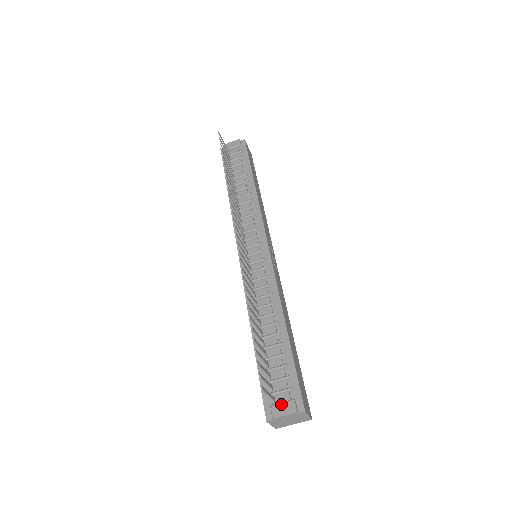
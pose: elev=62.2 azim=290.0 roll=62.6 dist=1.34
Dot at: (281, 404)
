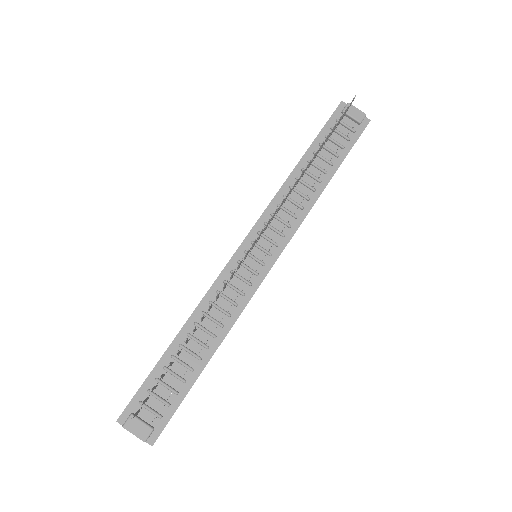
Dot at: (140, 422)
